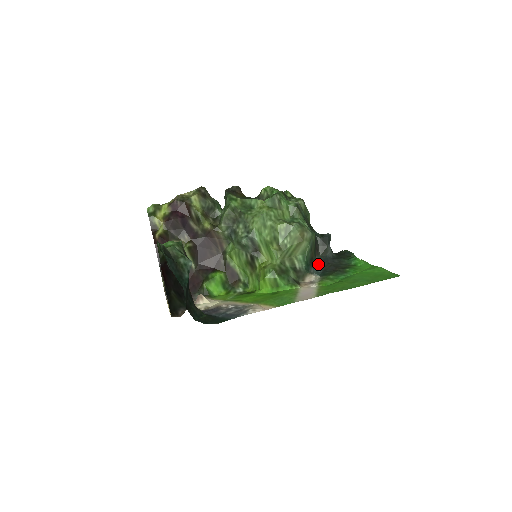
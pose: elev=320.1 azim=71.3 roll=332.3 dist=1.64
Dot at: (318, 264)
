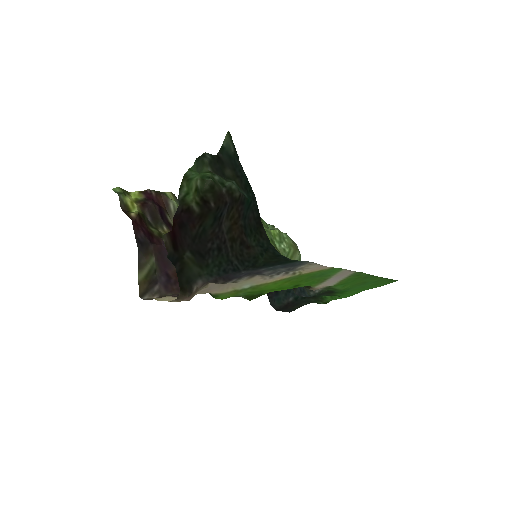
Dot at: (300, 294)
